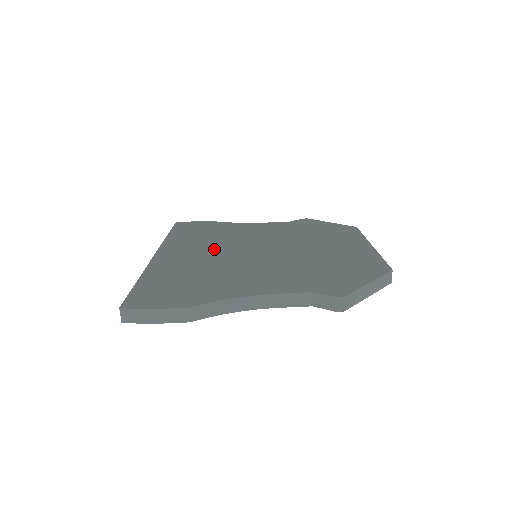
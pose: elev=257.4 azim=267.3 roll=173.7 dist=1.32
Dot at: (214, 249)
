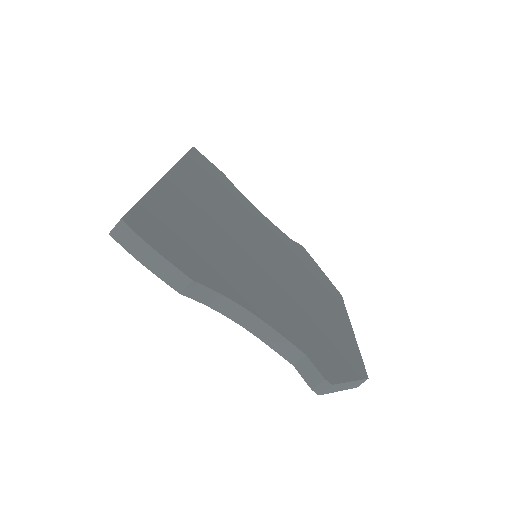
Dot at: (225, 216)
